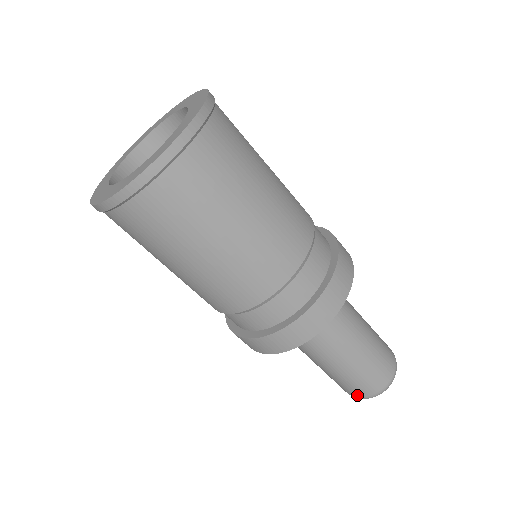
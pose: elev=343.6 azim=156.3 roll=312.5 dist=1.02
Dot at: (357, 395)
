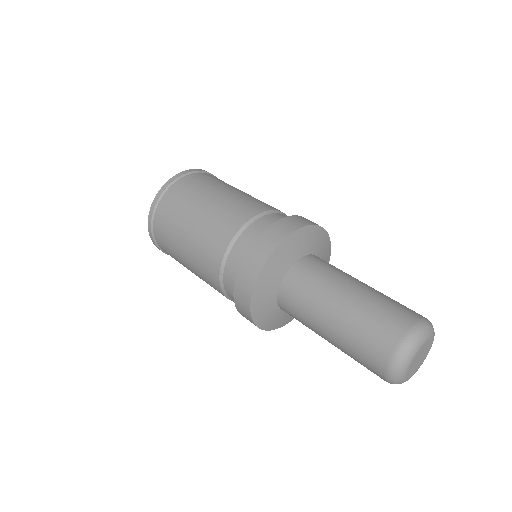
Dot at: (382, 363)
